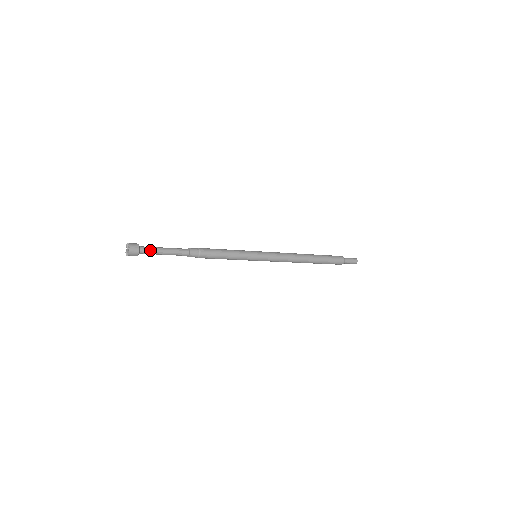
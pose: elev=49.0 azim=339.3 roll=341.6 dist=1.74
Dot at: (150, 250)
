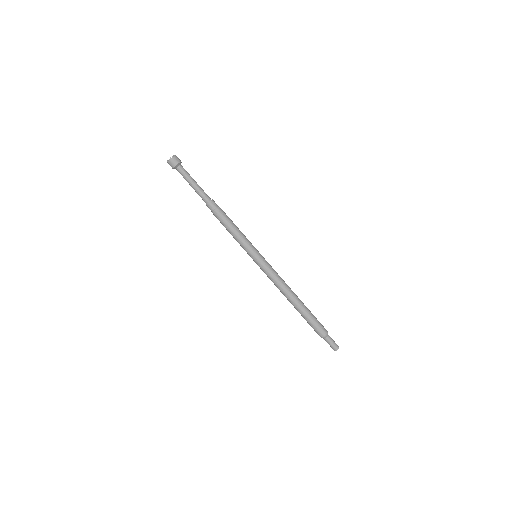
Dot at: (185, 173)
